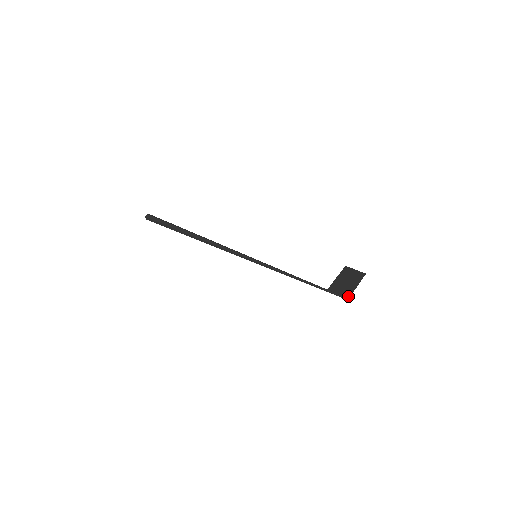
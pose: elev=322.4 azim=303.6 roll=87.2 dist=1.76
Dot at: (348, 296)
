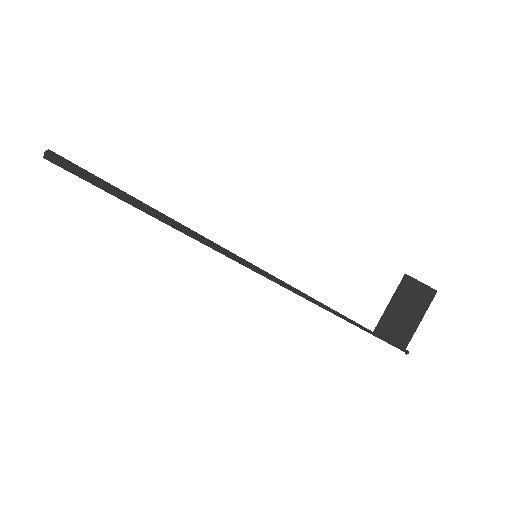
Dot at: (405, 344)
